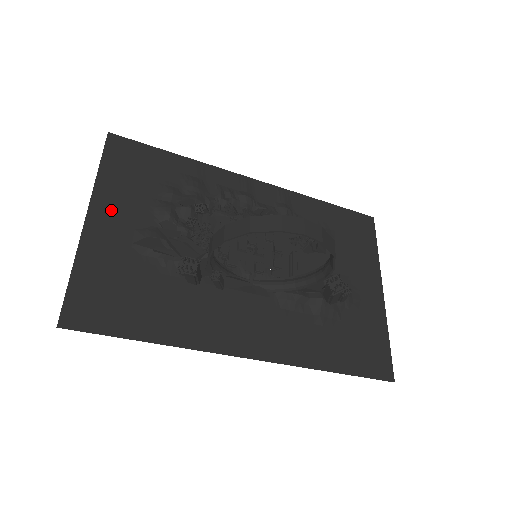
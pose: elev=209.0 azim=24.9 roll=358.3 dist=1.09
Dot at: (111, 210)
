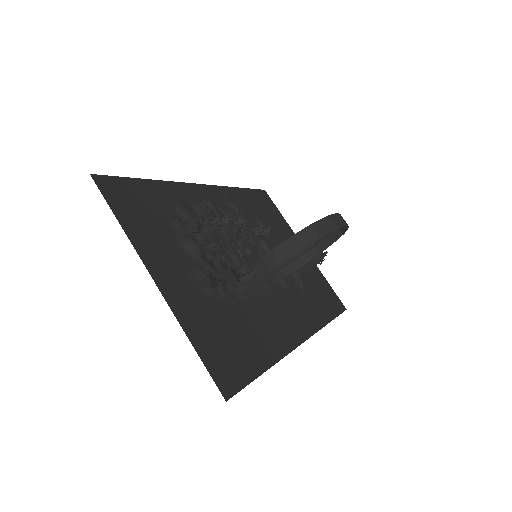
Dot at: (161, 263)
